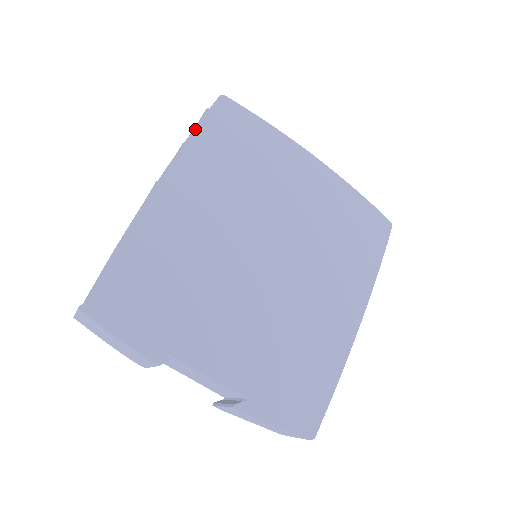
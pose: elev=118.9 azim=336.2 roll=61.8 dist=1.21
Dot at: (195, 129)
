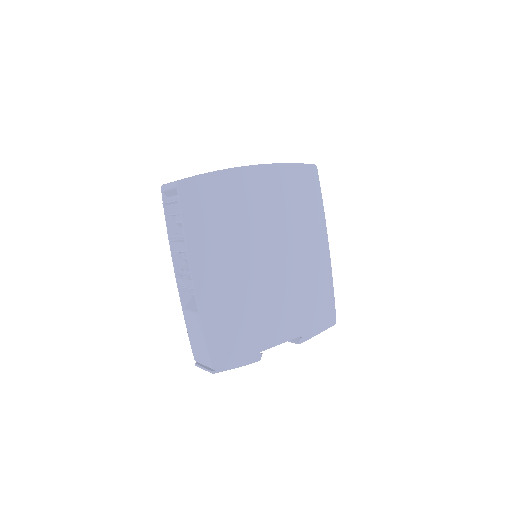
Dot at: (184, 225)
